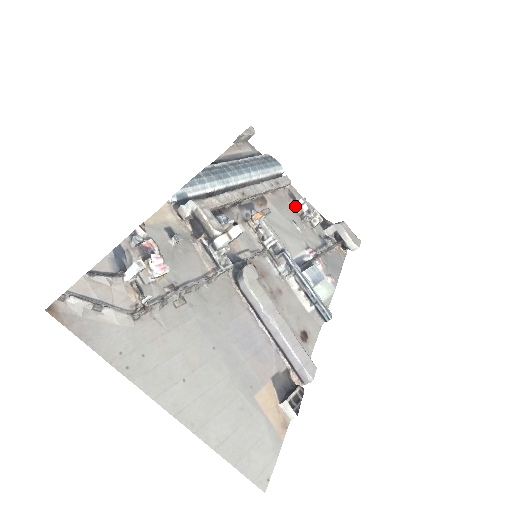
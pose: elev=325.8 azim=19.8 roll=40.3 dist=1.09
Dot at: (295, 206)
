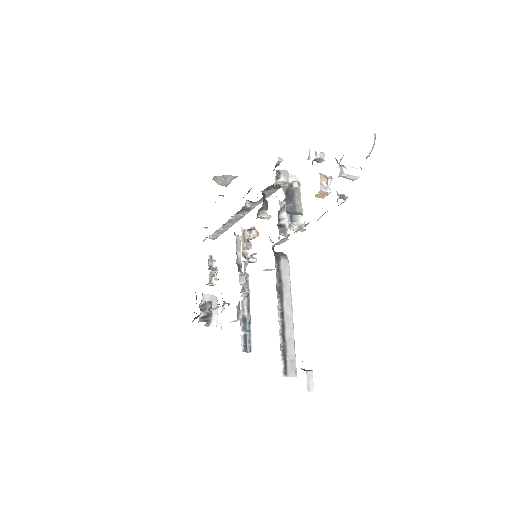
Dot at: (209, 256)
